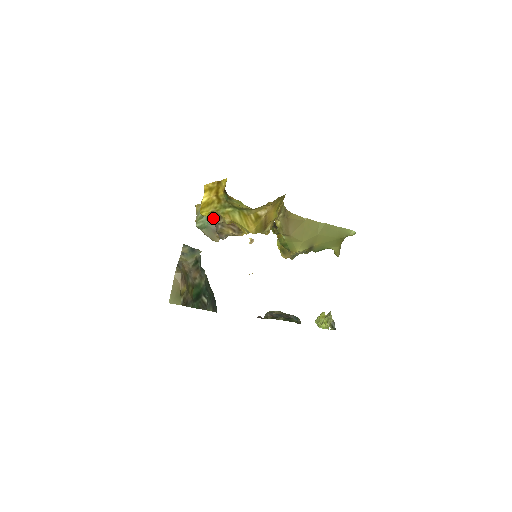
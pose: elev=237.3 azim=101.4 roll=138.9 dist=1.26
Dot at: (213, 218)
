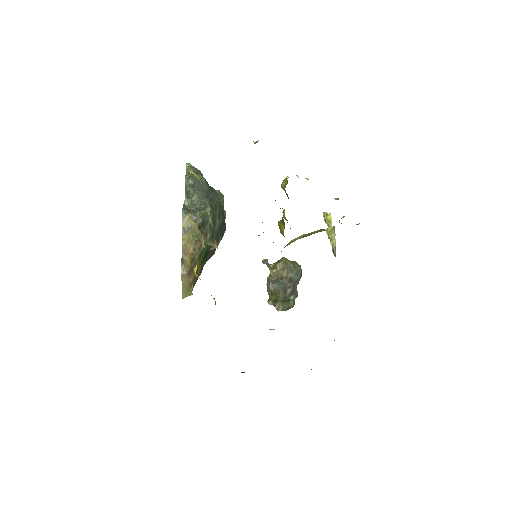
Dot at: occluded
